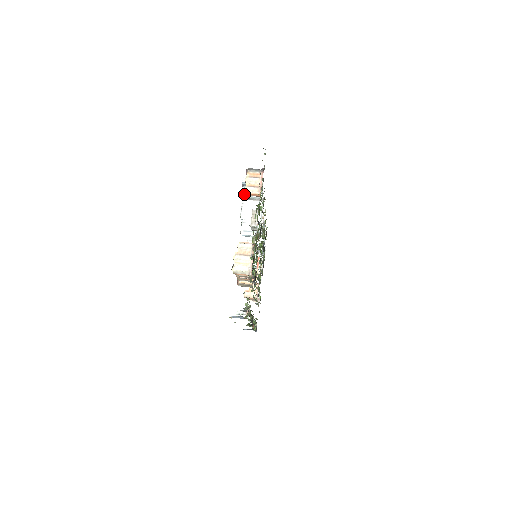
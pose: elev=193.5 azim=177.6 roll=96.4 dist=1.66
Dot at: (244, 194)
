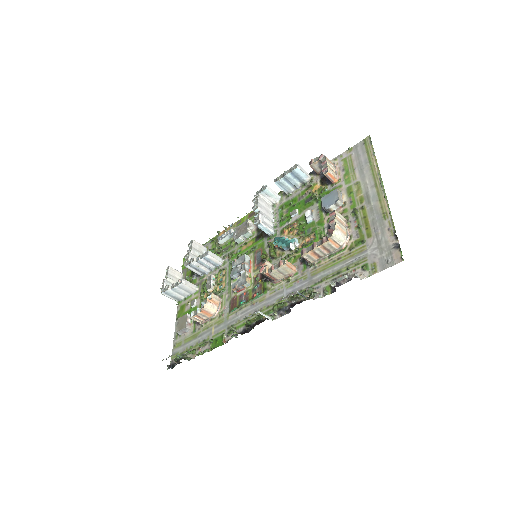
Dot at: (263, 187)
